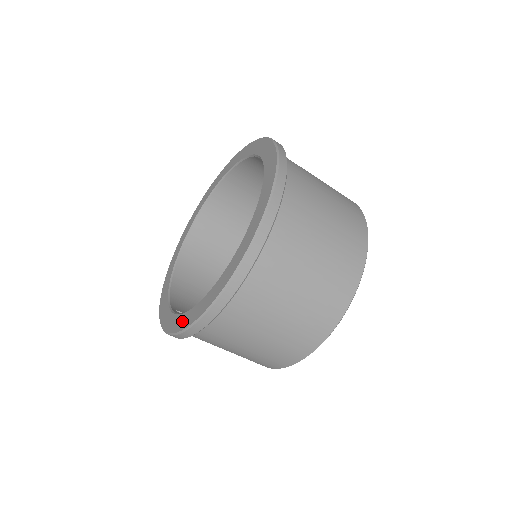
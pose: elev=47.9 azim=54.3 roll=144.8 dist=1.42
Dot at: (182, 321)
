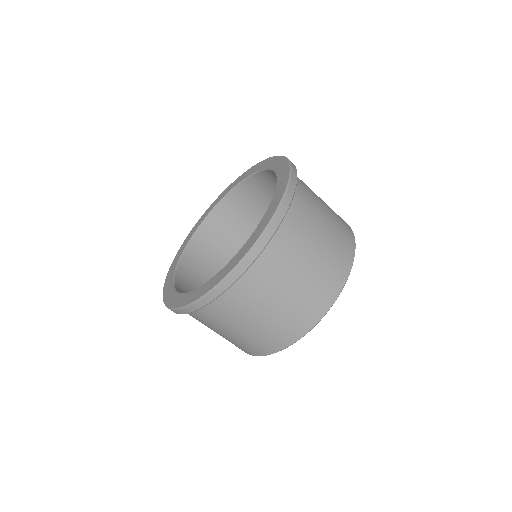
Dot at: (232, 262)
